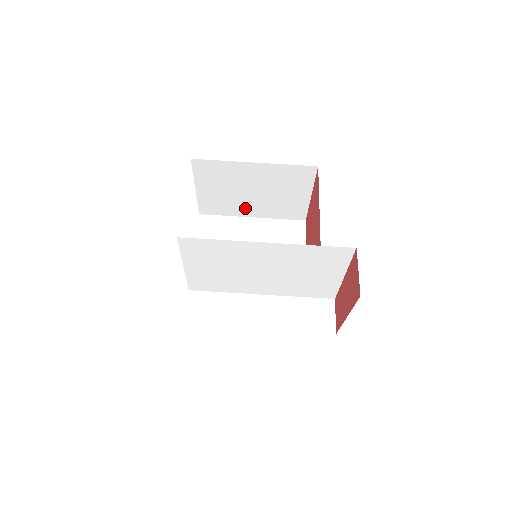
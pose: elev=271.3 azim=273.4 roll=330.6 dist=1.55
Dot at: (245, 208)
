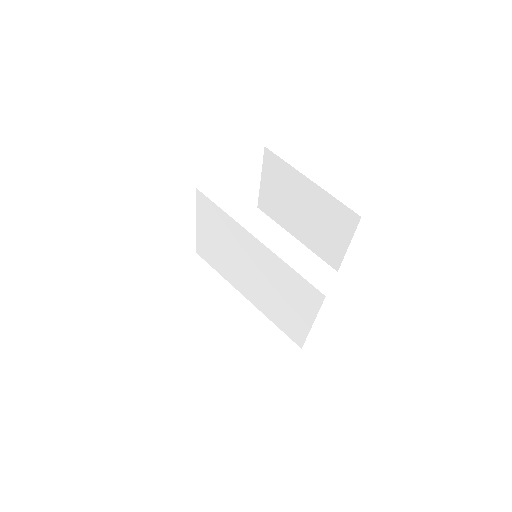
Dot at: (293, 224)
